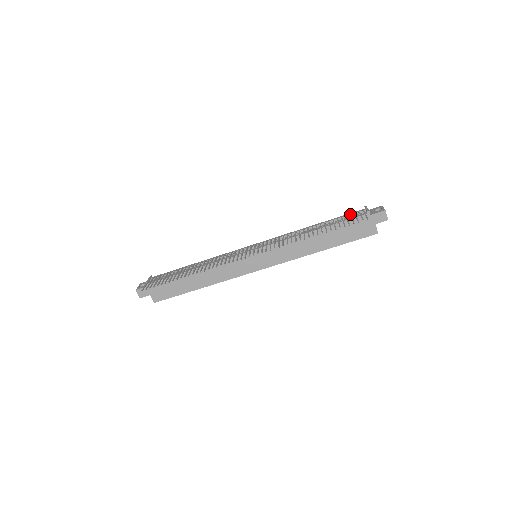
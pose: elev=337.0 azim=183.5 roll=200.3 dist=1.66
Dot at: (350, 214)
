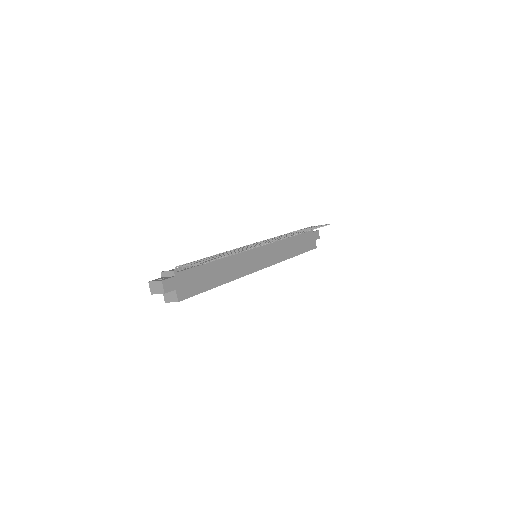
Dot at: occluded
